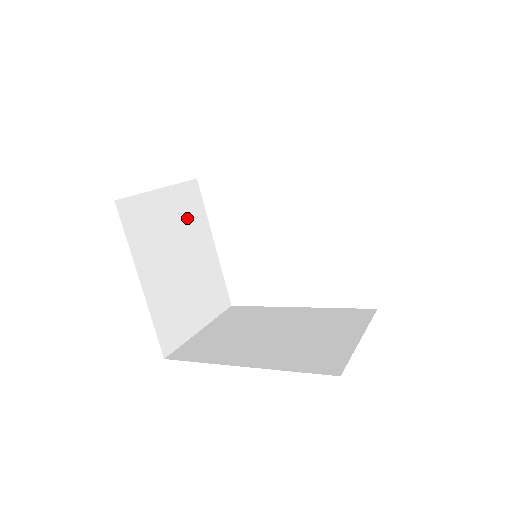
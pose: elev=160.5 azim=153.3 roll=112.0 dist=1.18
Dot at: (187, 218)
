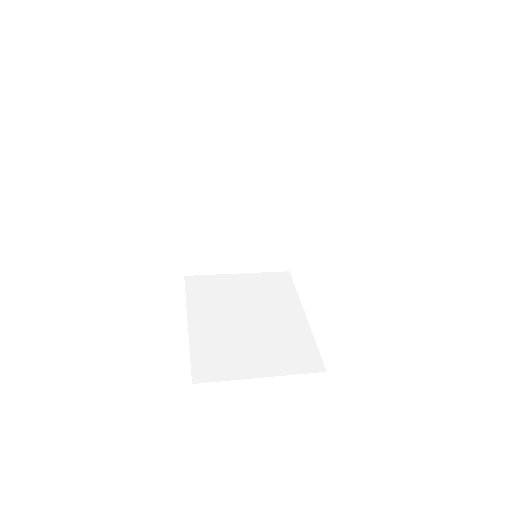
Dot at: (267, 293)
